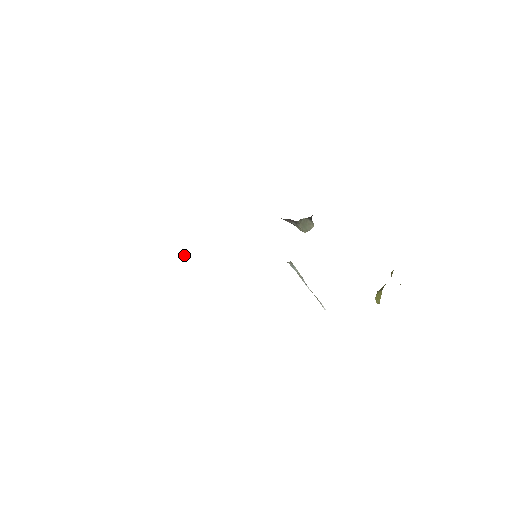
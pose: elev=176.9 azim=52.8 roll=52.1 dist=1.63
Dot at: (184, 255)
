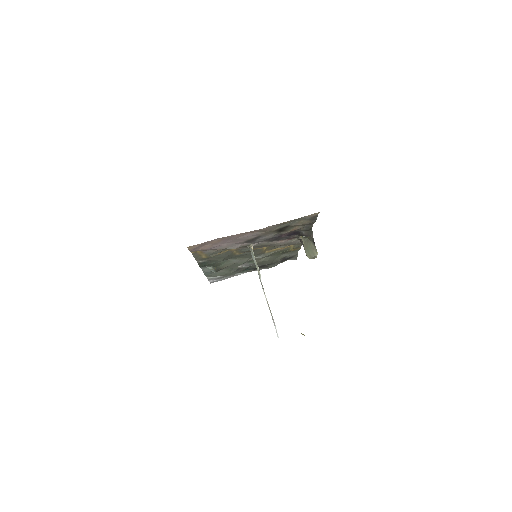
Dot at: occluded
